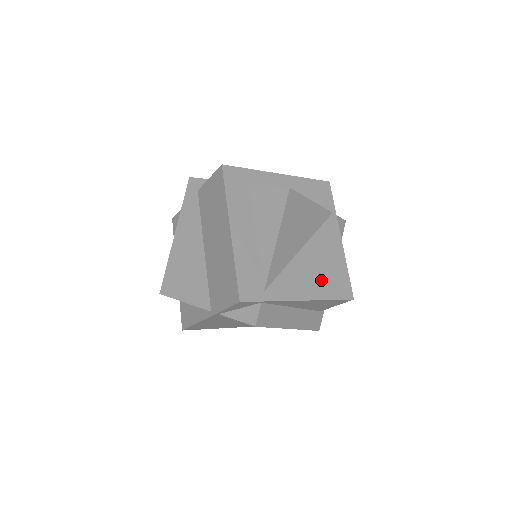
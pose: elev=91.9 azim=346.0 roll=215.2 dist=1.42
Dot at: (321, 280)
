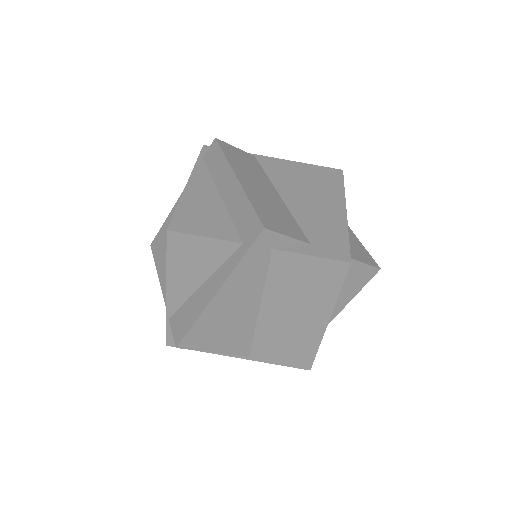
Dot at: occluded
